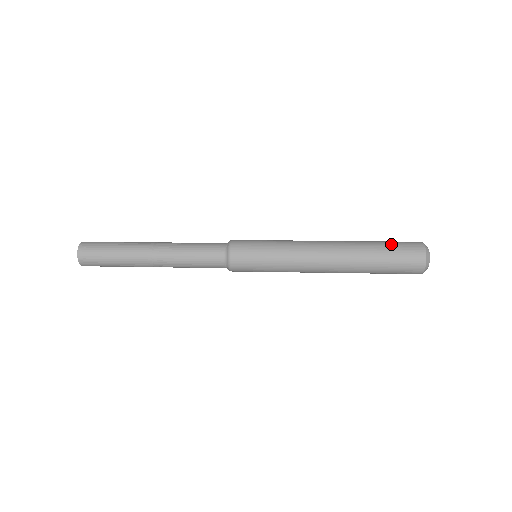
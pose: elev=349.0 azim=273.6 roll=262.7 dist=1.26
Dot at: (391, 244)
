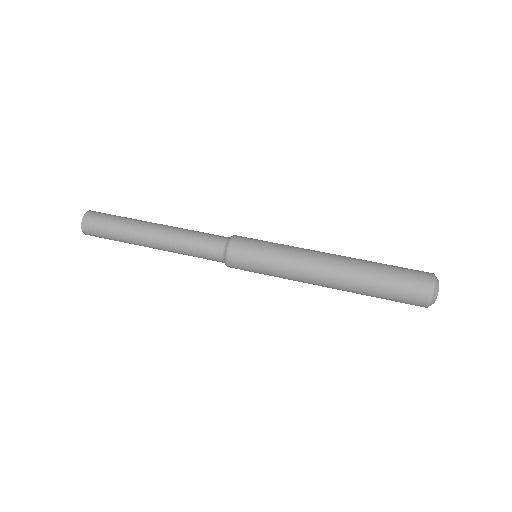
Dot at: (396, 287)
